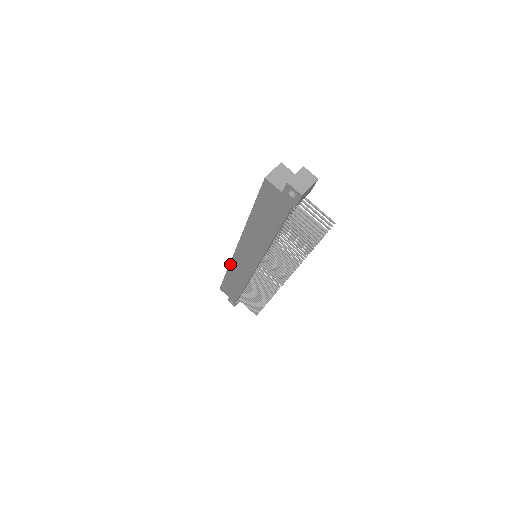
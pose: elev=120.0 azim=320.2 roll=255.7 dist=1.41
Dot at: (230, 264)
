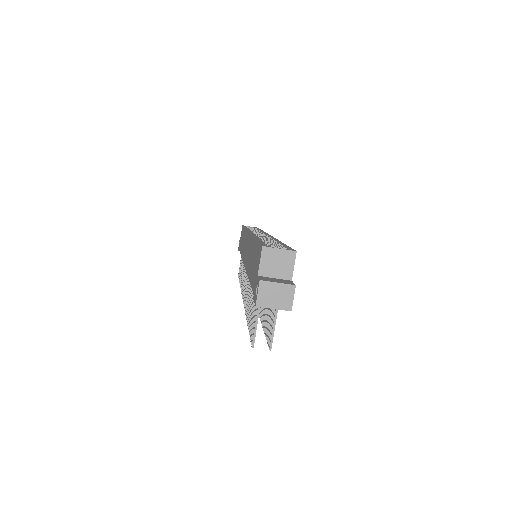
Dot at: occluded
